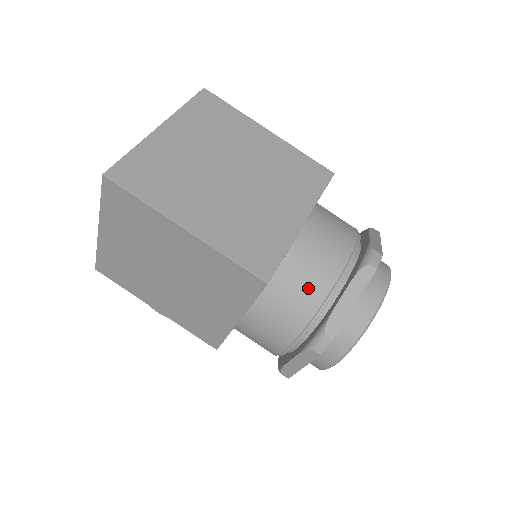
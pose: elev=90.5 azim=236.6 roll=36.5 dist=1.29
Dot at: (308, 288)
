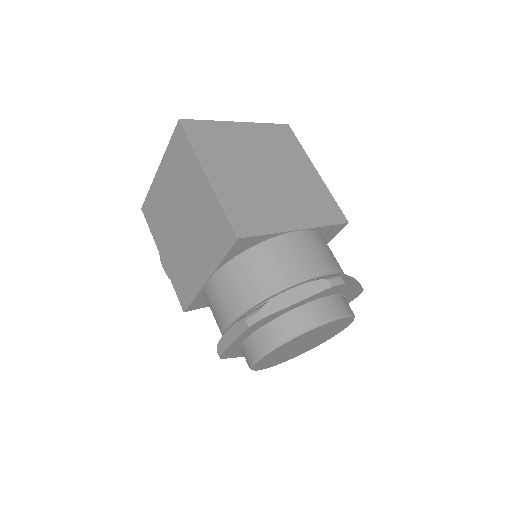
Dot at: (270, 272)
